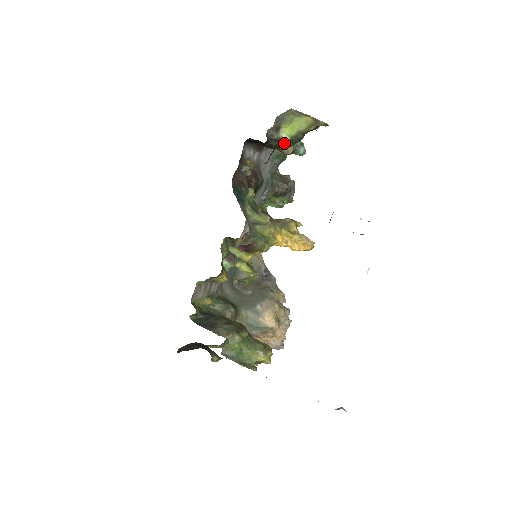
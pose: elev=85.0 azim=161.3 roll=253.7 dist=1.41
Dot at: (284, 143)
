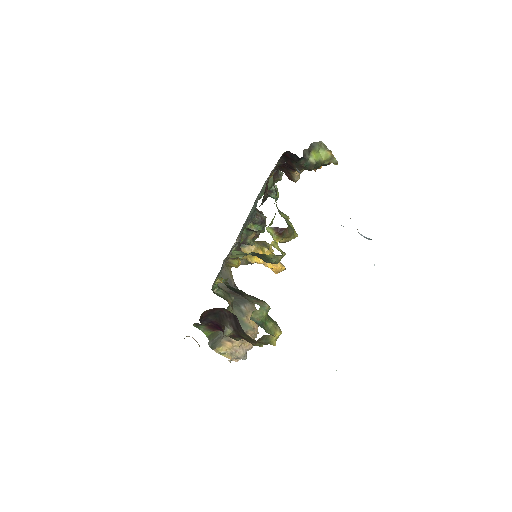
Dot at: (309, 165)
